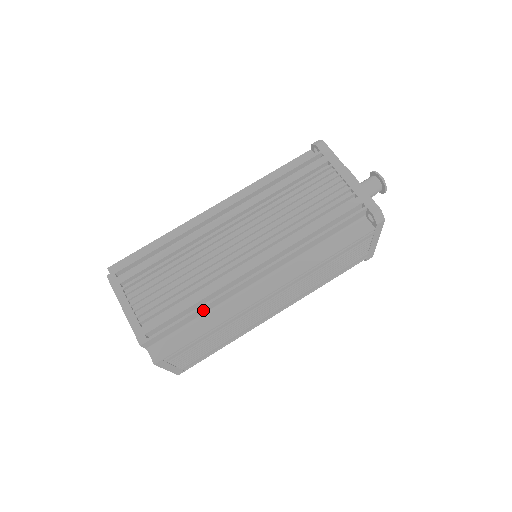
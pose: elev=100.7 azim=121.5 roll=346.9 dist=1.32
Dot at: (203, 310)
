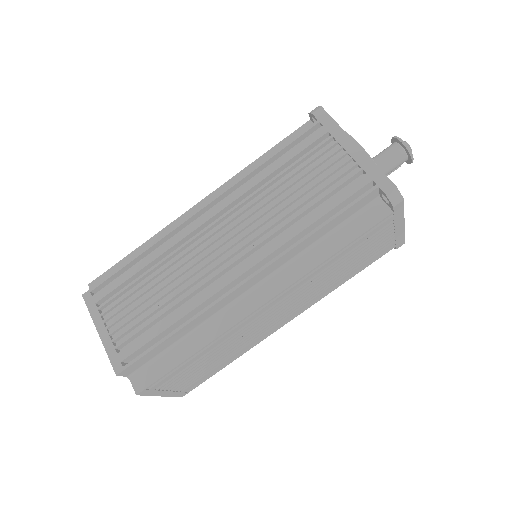
Dot at: (185, 329)
